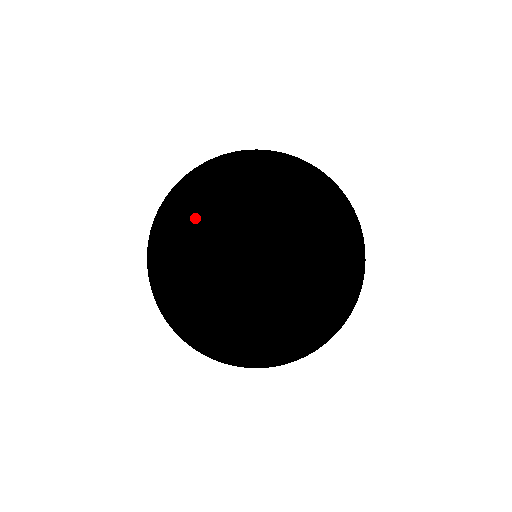
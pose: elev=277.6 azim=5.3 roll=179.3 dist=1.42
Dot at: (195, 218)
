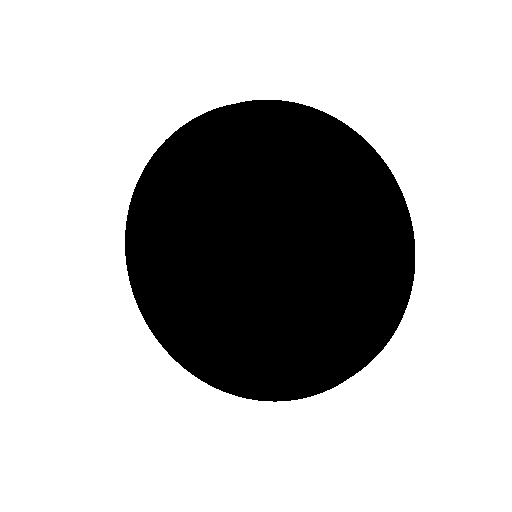
Dot at: (174, 269)
